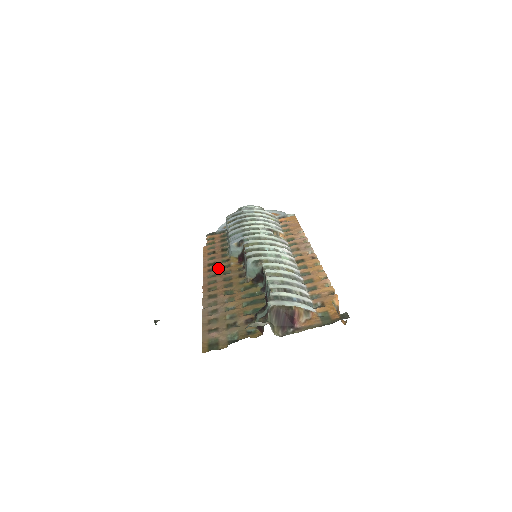
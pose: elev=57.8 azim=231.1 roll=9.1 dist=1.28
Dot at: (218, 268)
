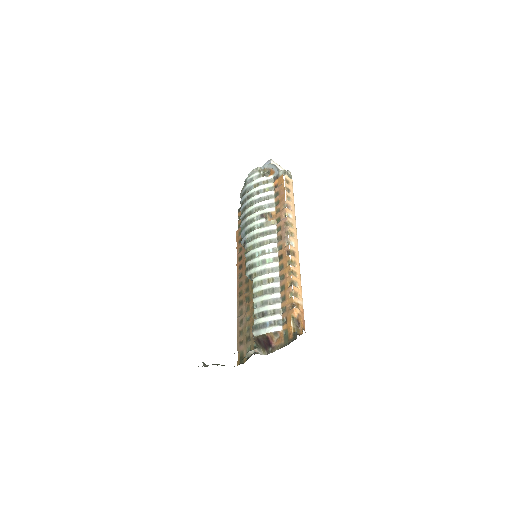
Dot at: (243, 265)
